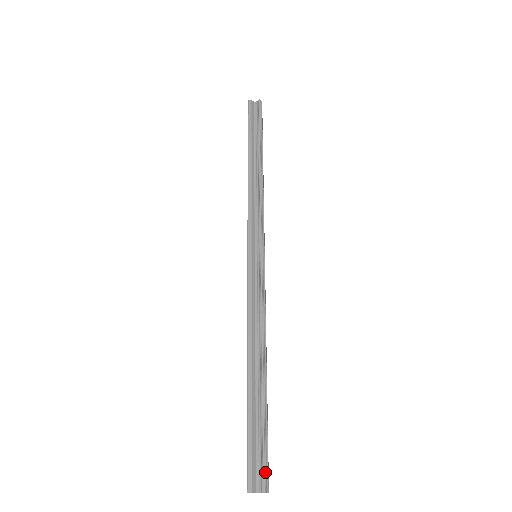
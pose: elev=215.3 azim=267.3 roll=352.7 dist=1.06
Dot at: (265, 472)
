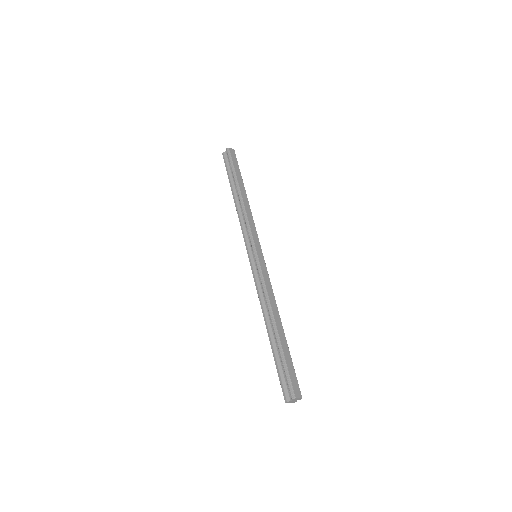
Dot at: (290, 387)
